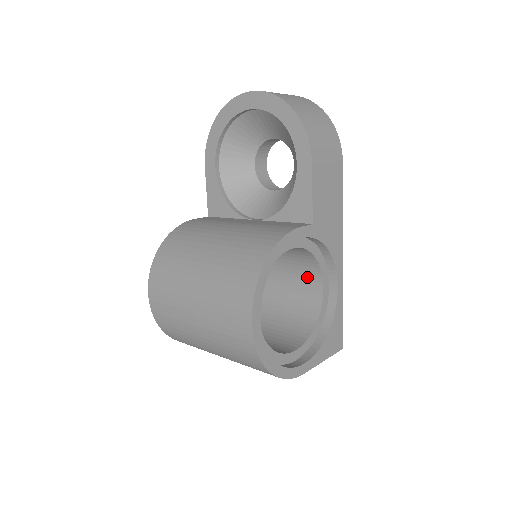
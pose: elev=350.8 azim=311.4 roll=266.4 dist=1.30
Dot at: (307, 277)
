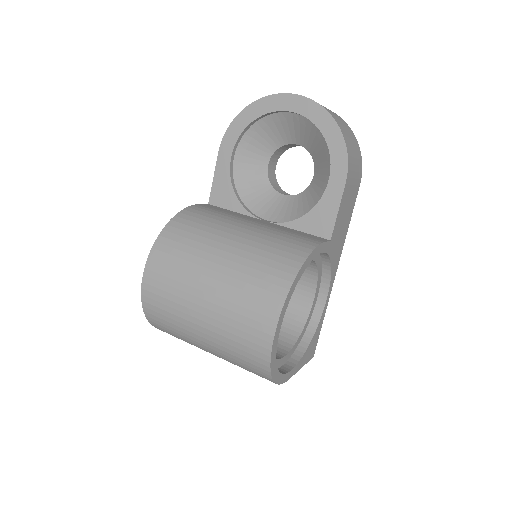
Dot at: (299, 285)
